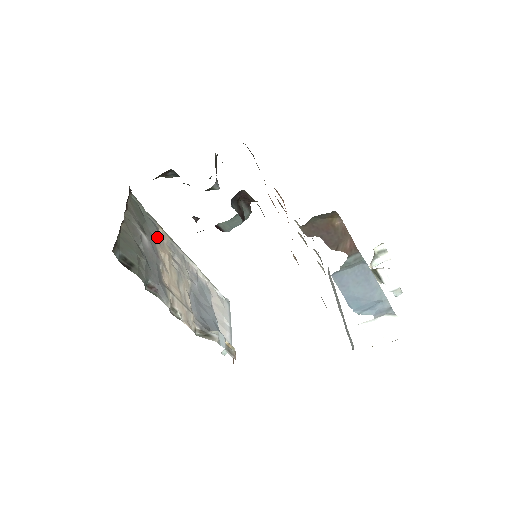
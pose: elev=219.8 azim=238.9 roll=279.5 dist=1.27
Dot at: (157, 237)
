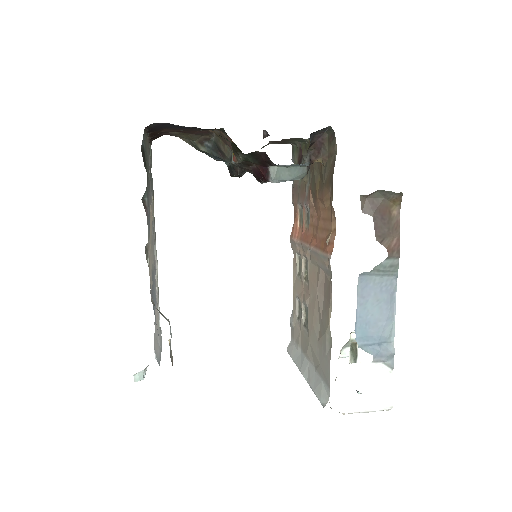
Dot at: occluded
